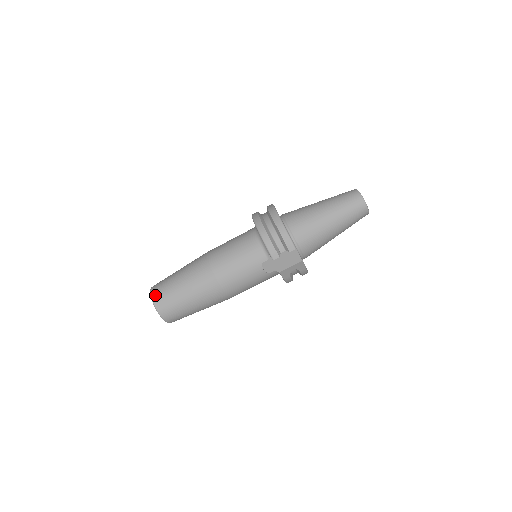
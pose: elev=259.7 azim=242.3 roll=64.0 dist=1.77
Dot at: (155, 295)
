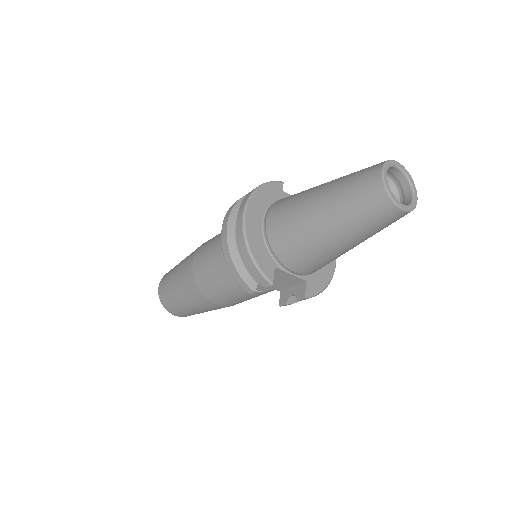
Dot at: (160, 294)
